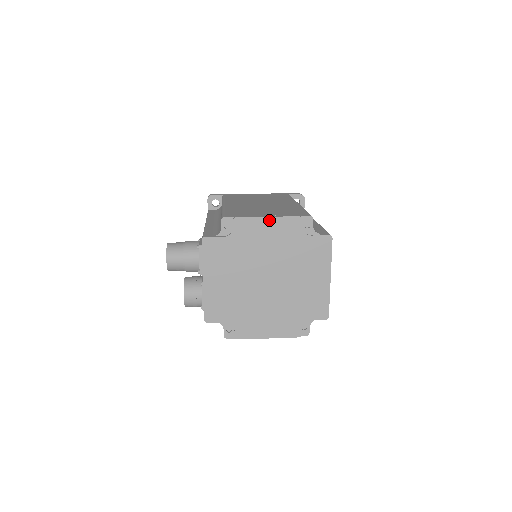
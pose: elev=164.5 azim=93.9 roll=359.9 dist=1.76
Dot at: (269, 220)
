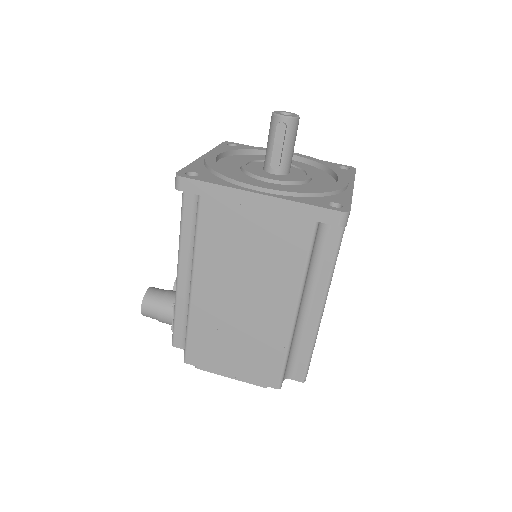
Dot at: (233, 376)
